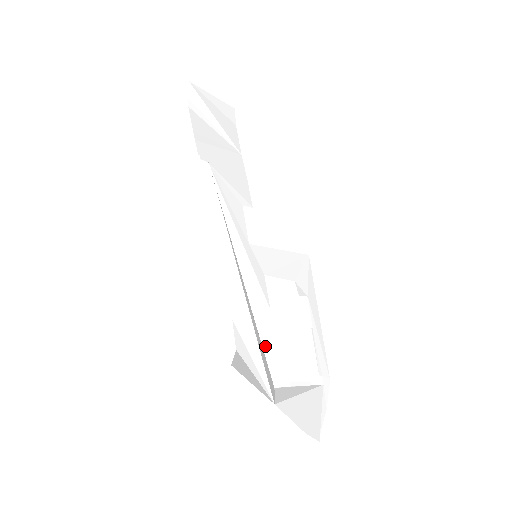
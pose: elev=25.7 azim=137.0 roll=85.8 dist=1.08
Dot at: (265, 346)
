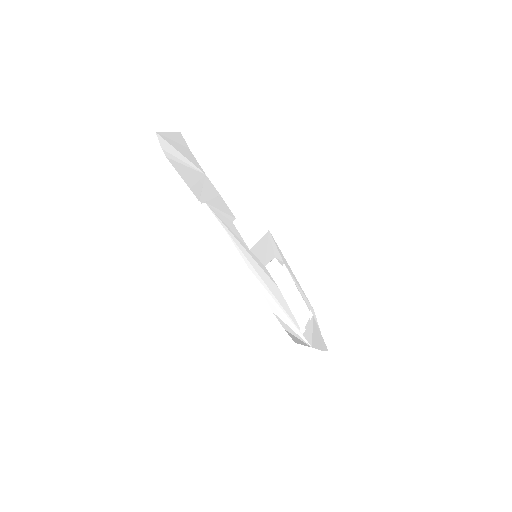
Dot at: occluded
